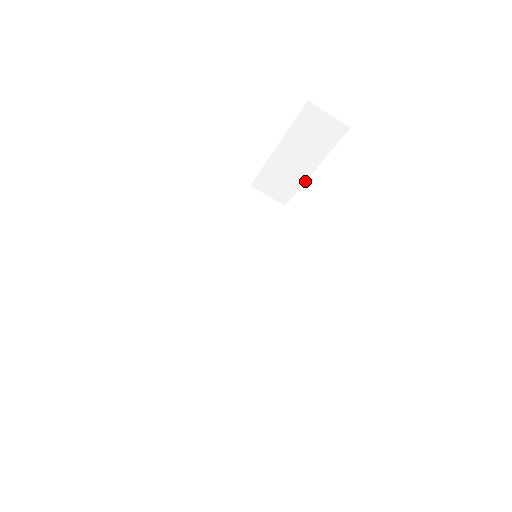
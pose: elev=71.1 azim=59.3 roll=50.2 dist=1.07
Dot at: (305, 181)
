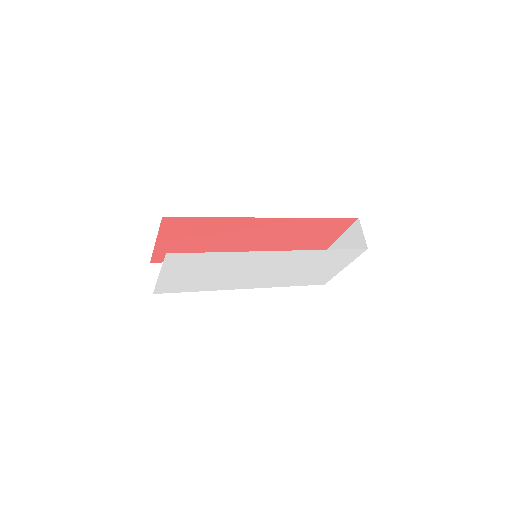
Dot at: occluded
